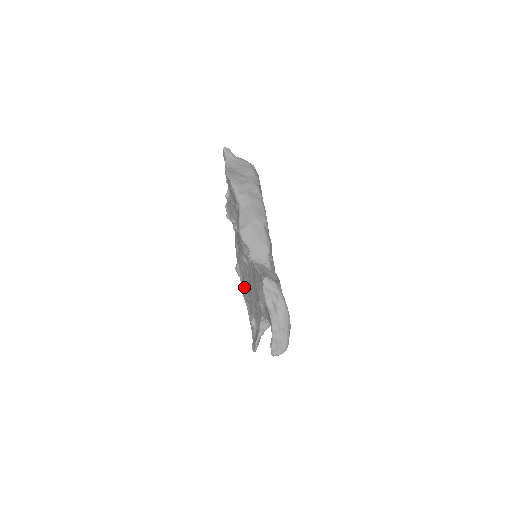
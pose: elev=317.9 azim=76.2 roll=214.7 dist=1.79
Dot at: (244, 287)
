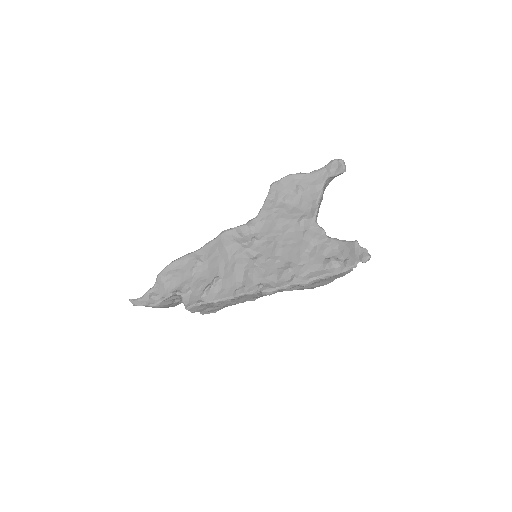
Dot at: (287, 270)
